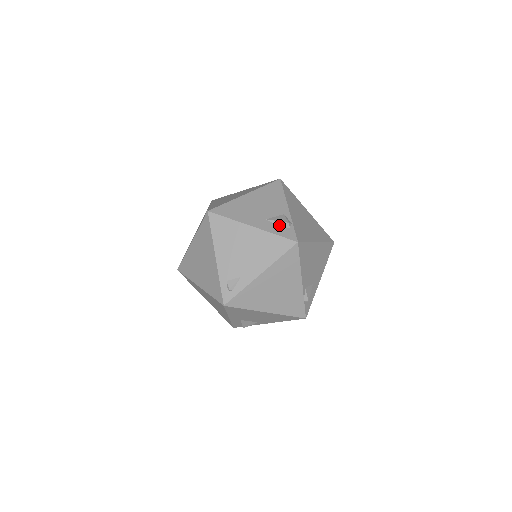
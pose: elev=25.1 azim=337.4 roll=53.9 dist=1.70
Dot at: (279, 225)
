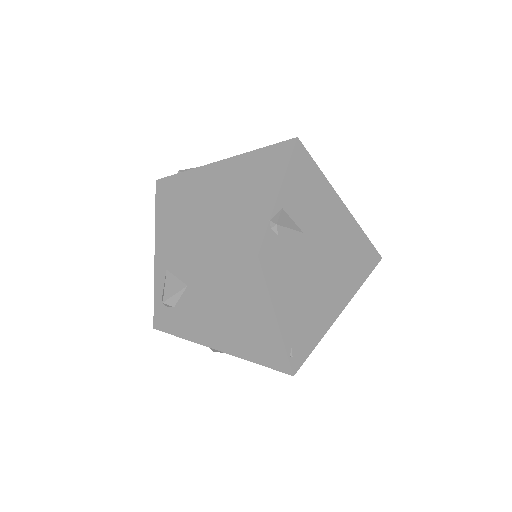
Dot at: occluded
